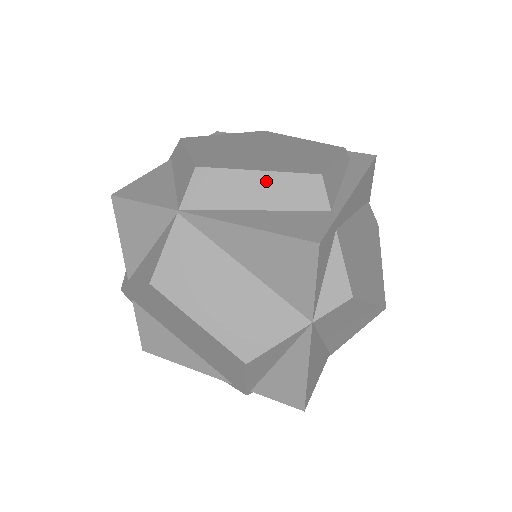
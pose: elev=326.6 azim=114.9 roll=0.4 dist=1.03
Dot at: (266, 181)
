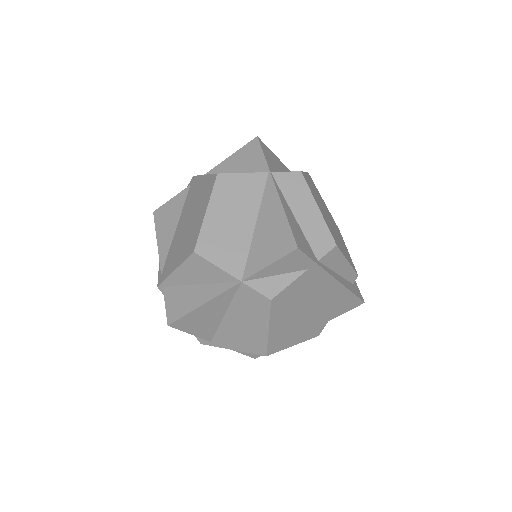
Dot at: (315, 214)
